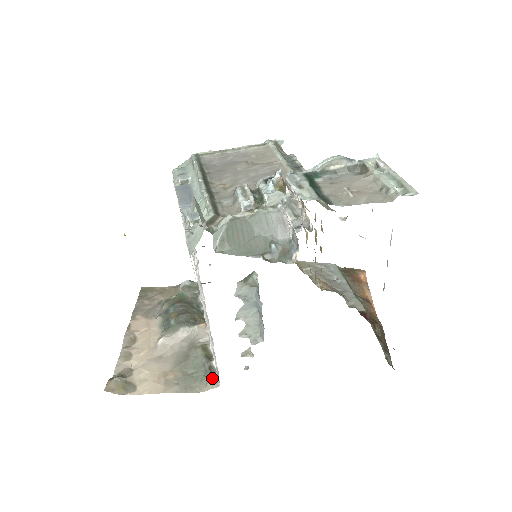
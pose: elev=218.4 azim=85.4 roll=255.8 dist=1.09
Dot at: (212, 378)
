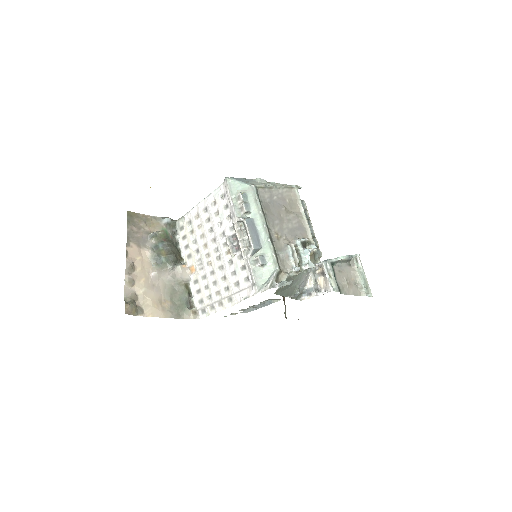
Dot at: (194, 311)
